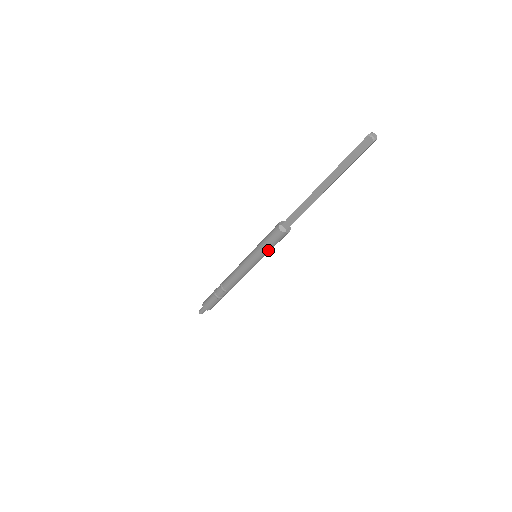
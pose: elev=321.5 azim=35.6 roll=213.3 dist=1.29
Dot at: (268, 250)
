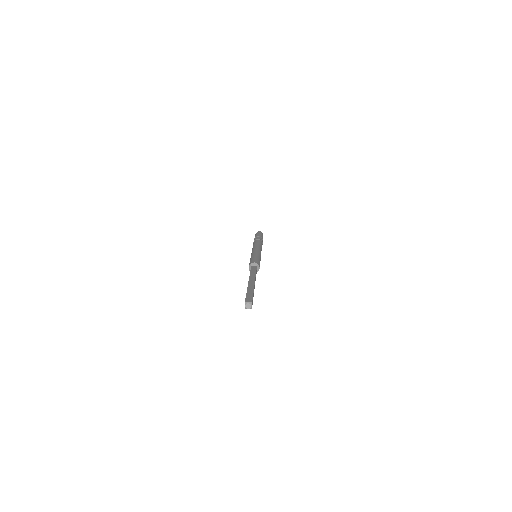
Dot at: occluded
